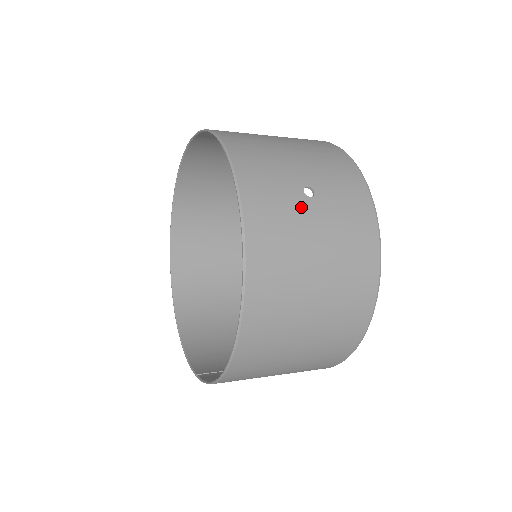
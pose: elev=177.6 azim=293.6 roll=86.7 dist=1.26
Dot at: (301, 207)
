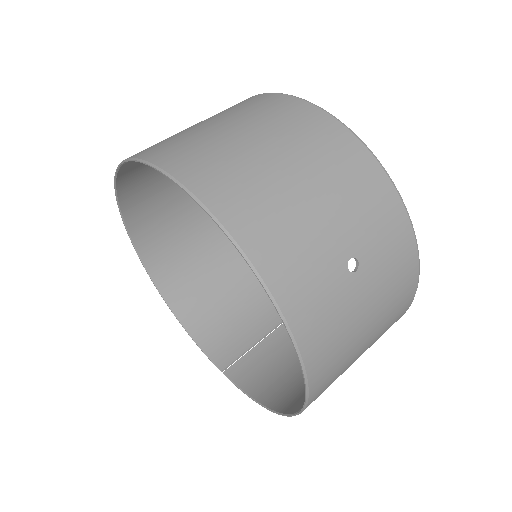
Dot at: (350, 292)
